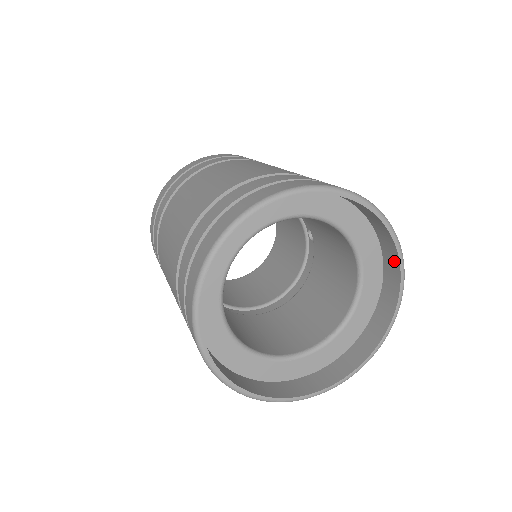
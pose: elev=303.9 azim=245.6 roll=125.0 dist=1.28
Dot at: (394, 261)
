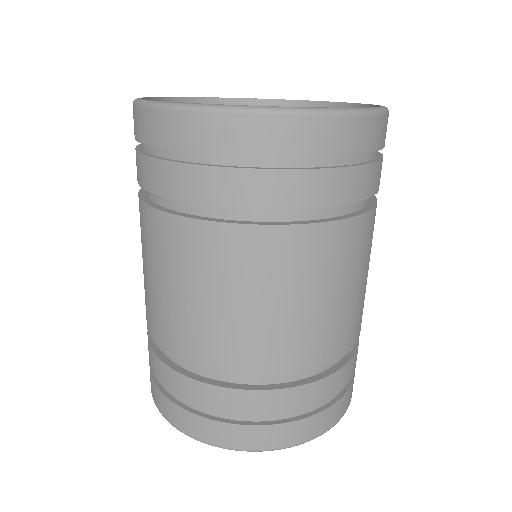
Dot at: occluded
